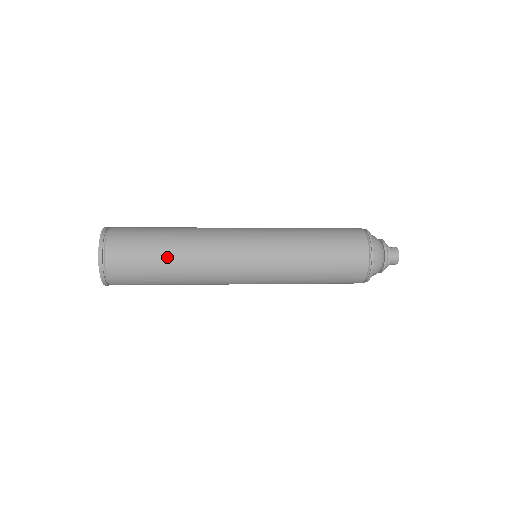
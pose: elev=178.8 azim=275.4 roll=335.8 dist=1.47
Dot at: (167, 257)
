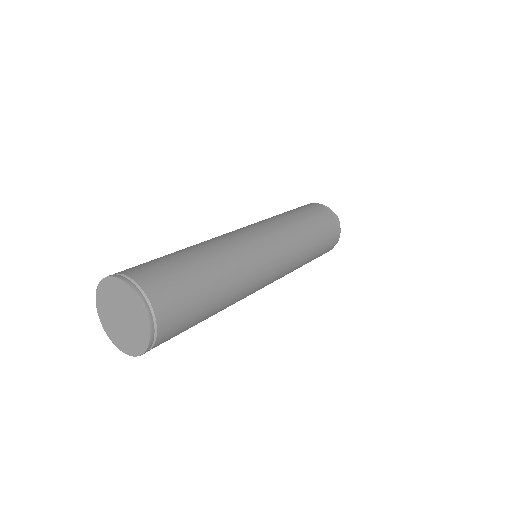
Dot at: occluded
